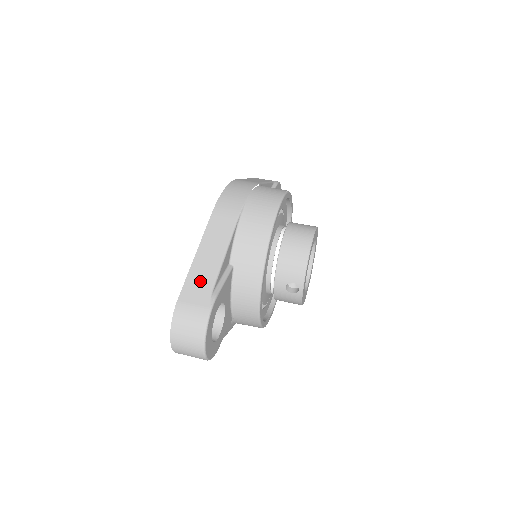
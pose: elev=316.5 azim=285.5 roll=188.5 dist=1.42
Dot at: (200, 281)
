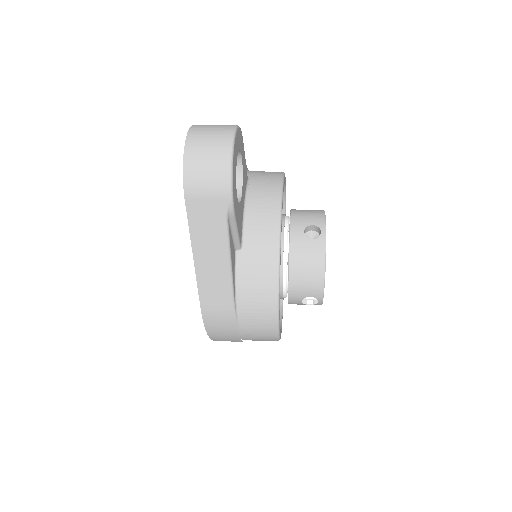
Dot at: occluded
